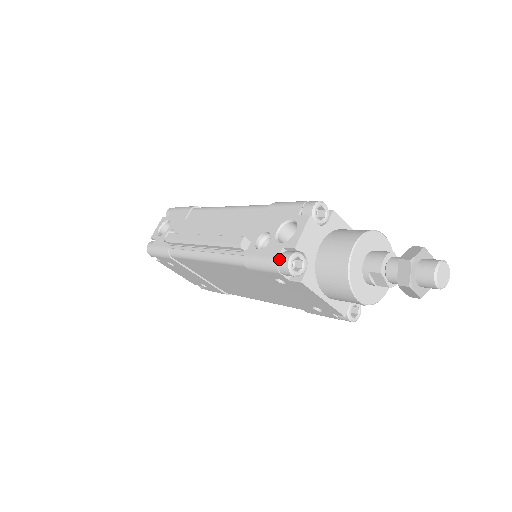
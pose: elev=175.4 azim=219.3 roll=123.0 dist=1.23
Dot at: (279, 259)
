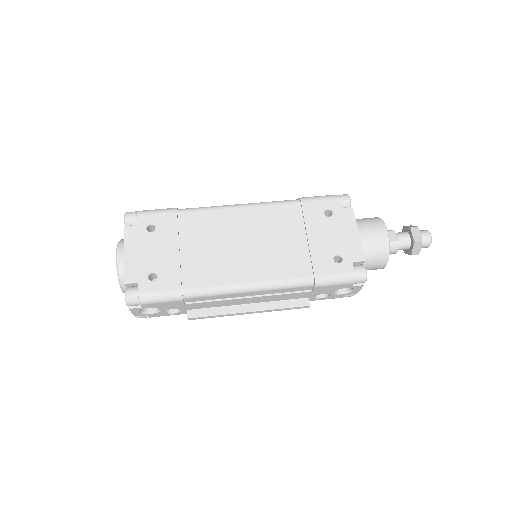
Dot at: occluded
